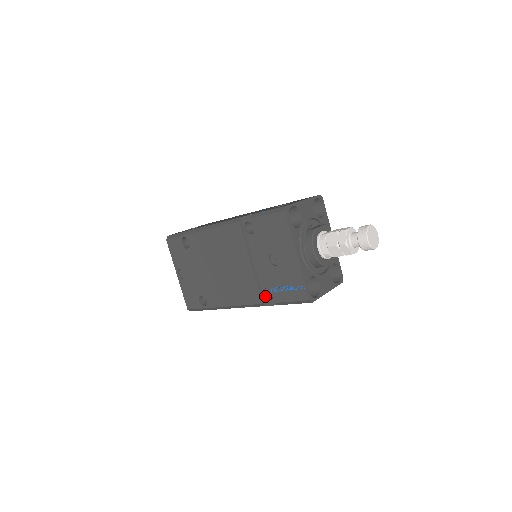
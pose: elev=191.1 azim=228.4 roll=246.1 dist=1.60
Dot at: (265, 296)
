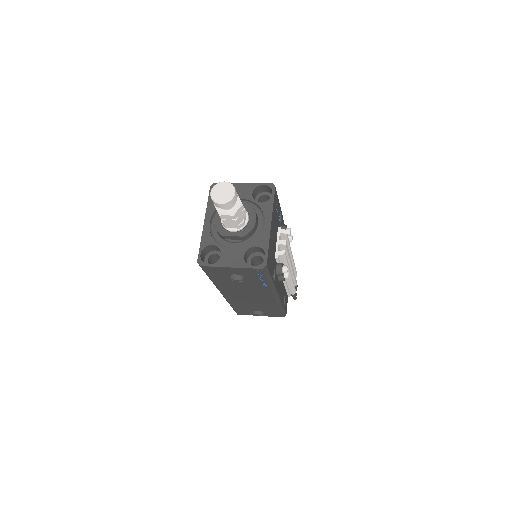
Dot at: occluded
